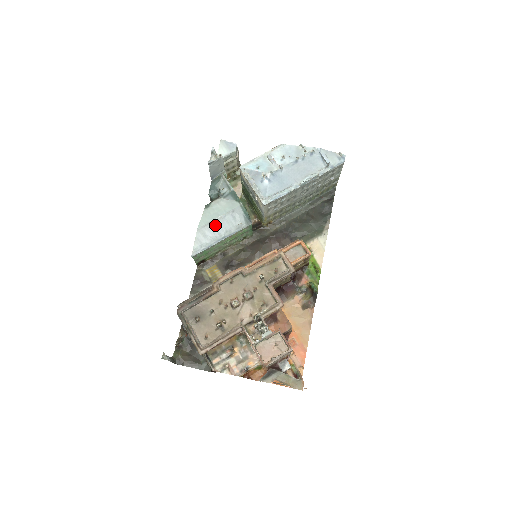
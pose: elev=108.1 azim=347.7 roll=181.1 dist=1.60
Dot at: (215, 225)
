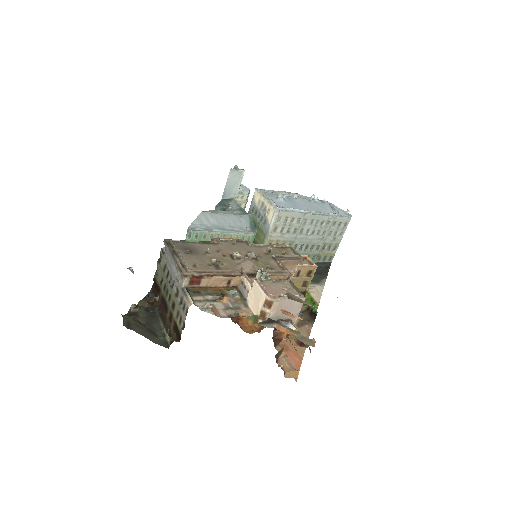
Dot at: (220, 217)
